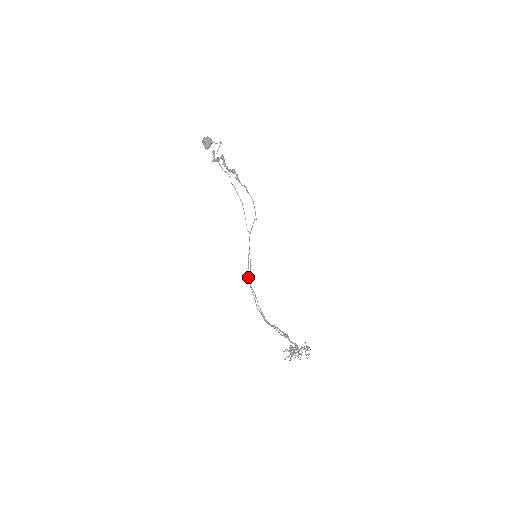
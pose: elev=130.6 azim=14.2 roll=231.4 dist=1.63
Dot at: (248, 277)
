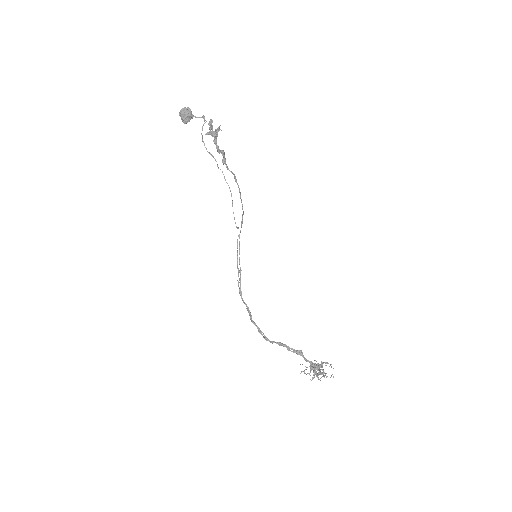
Dot at: (238, 285)
